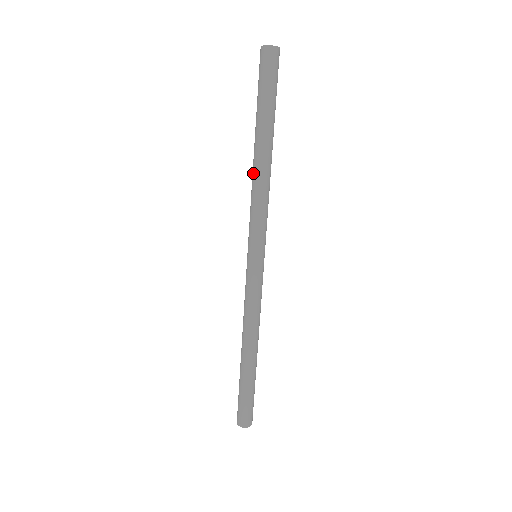
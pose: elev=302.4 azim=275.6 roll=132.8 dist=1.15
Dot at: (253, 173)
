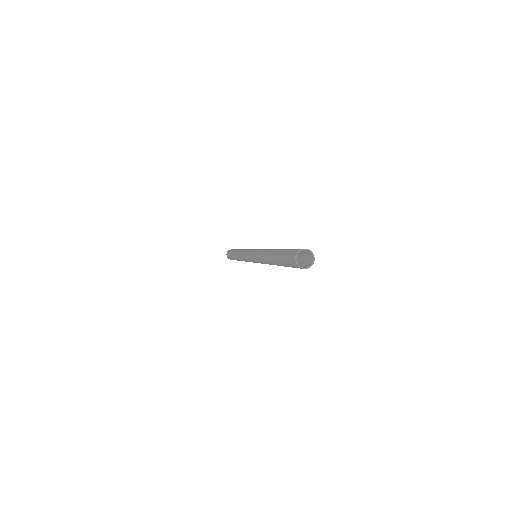
Dot at: (238, 253)
